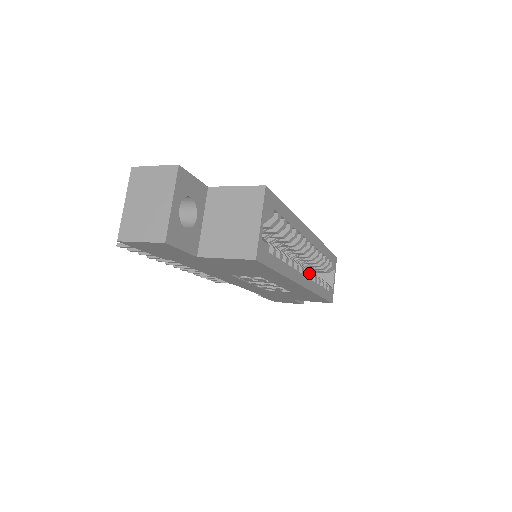
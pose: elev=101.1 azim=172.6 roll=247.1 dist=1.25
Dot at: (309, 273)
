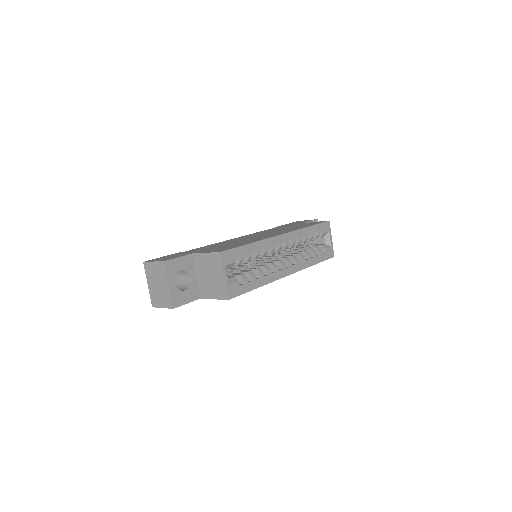
Dot at: (294, 260)
